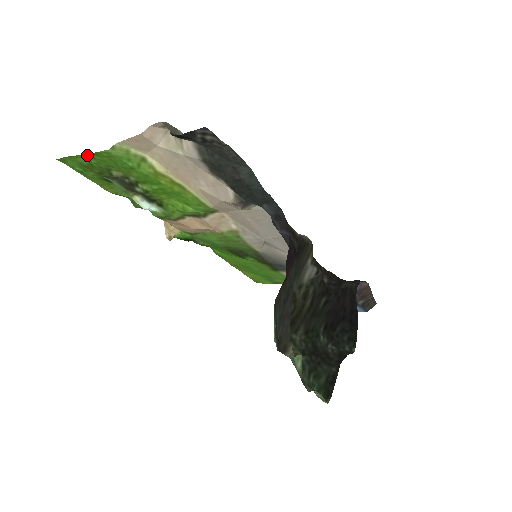
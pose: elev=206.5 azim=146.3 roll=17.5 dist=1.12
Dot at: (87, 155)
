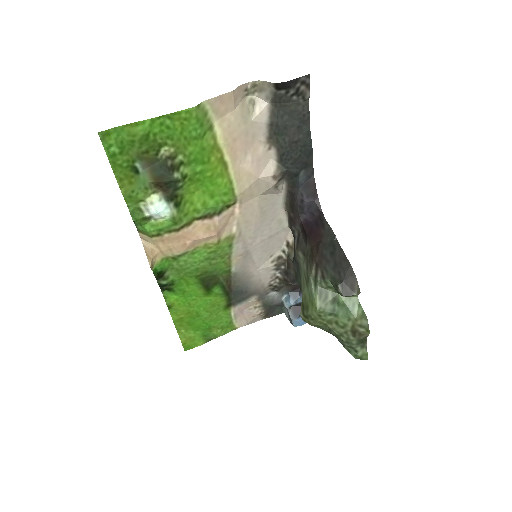
Dot at: (156, 119)
